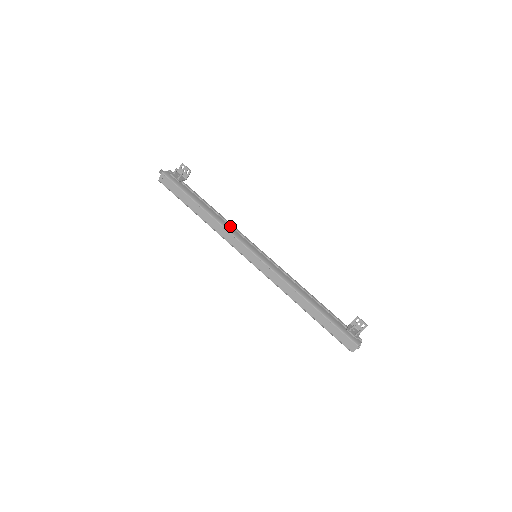
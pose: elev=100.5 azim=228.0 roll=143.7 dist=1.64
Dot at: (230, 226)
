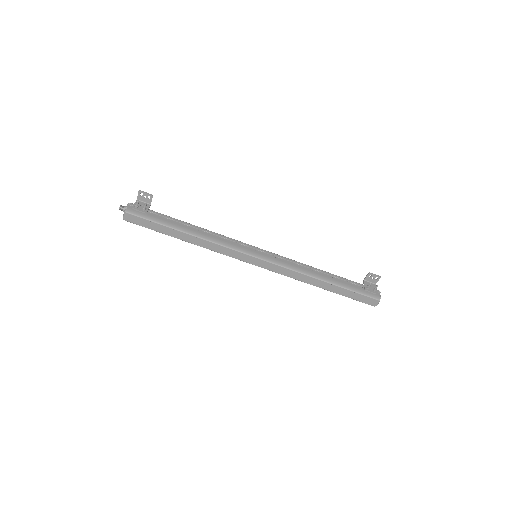
Dot at: (219, 238)
